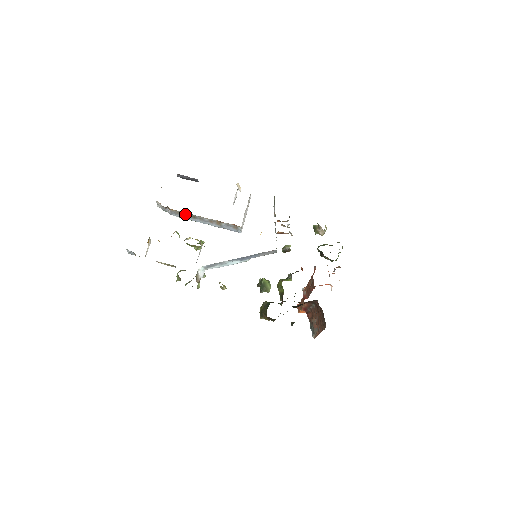
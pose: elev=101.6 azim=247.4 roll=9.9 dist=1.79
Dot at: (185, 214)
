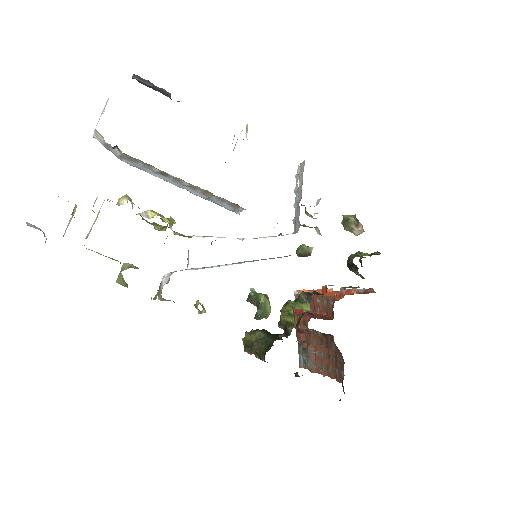
Dot at: (148, 165)
